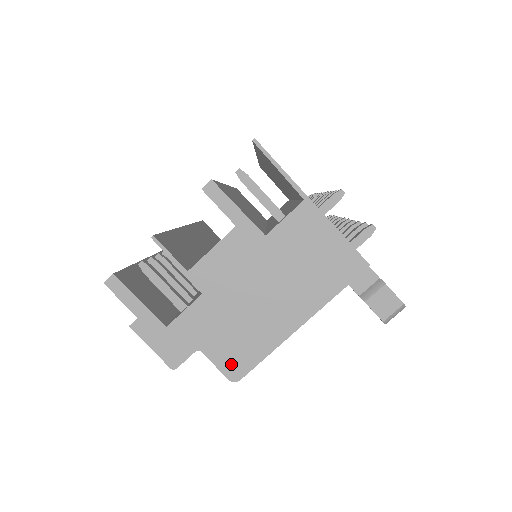
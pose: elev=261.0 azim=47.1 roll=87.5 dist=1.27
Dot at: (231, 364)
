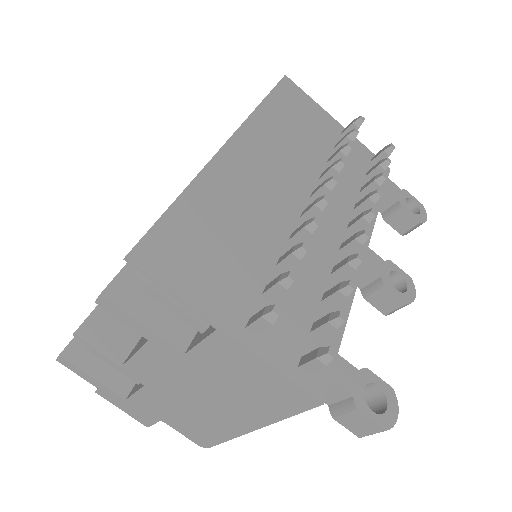
Dot at: (195, 437)
